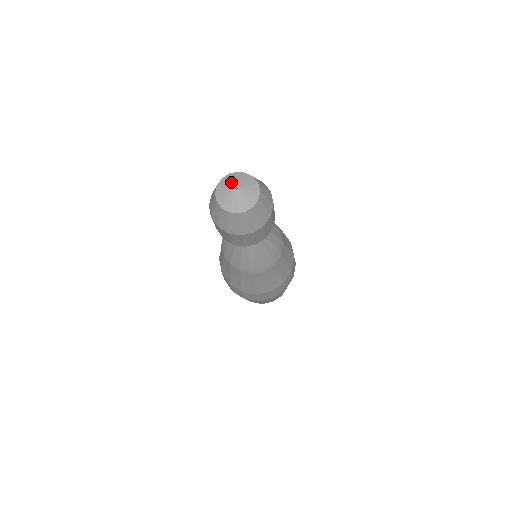
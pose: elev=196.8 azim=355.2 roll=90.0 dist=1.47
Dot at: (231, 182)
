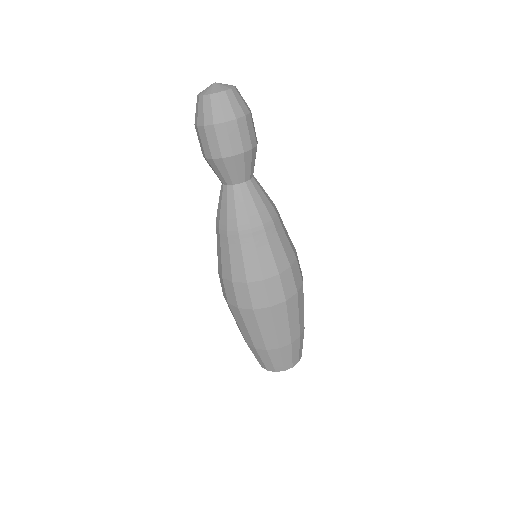
Dot at: occluded
